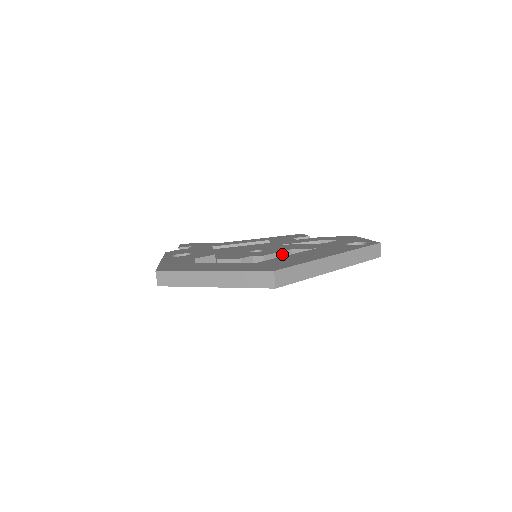
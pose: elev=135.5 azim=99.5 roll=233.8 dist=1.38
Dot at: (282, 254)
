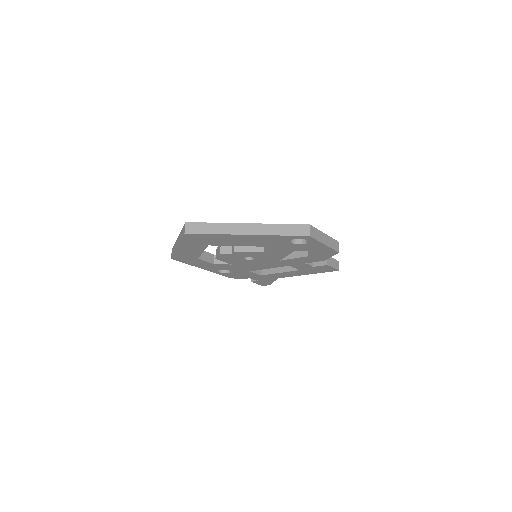
Dot at: occluded
